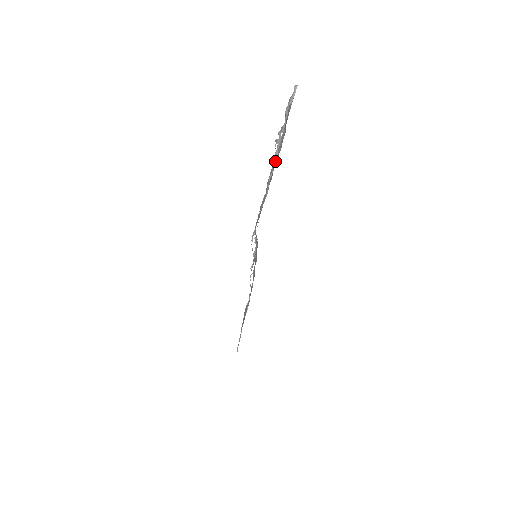
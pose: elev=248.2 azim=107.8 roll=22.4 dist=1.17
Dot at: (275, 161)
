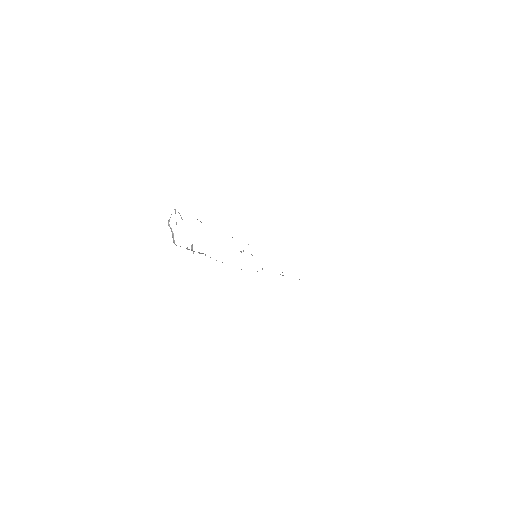
Dot at: occluded
